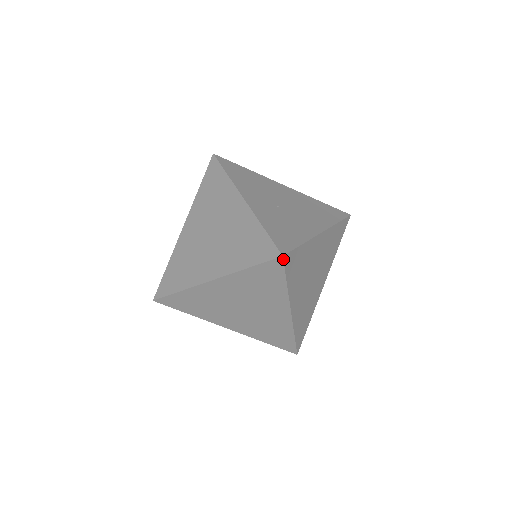
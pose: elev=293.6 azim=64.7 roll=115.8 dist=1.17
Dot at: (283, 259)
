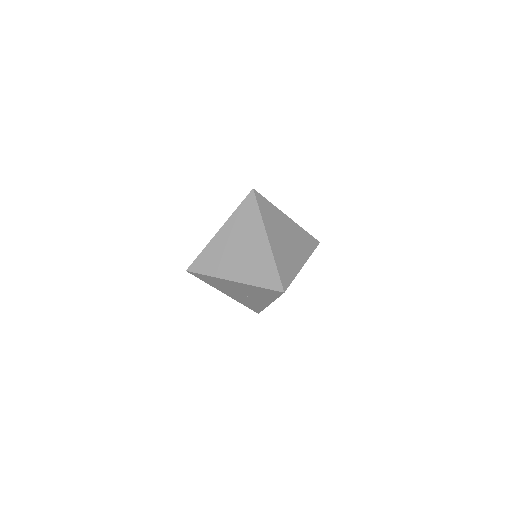
Dot at: (254, 191)
